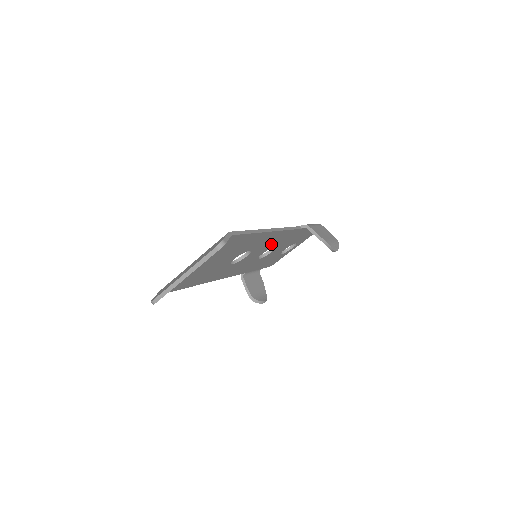
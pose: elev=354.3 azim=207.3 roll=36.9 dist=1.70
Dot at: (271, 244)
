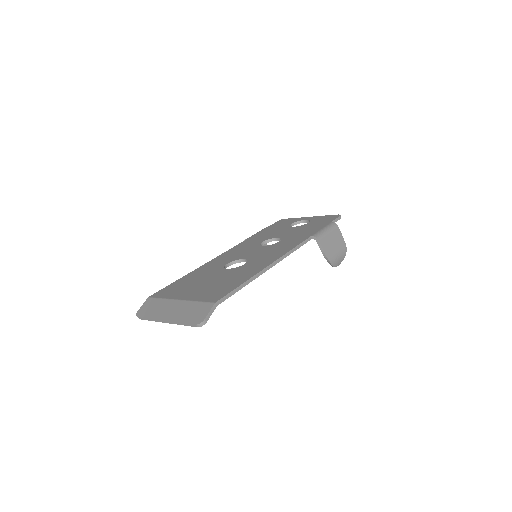
Dot at: occluded
